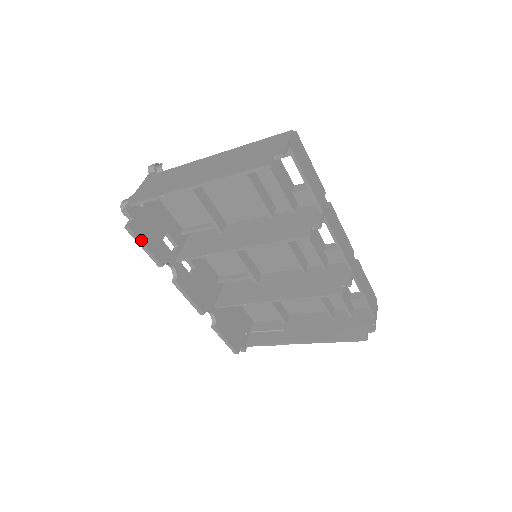
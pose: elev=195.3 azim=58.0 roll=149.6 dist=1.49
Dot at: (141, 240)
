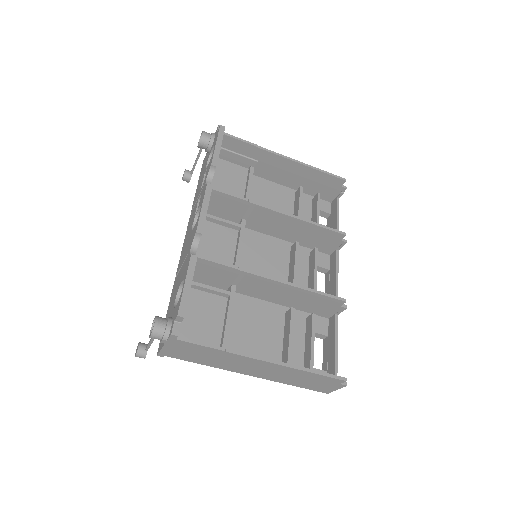
Dot at: occluded
